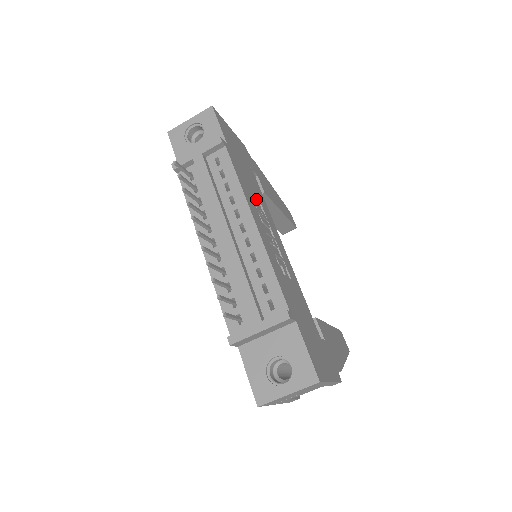
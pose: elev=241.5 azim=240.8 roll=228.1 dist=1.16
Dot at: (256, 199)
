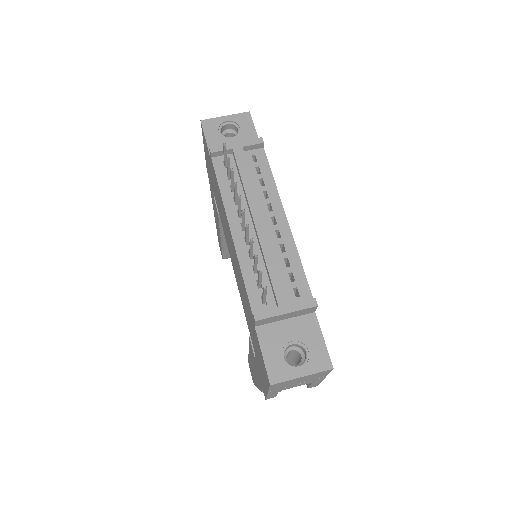
Dot at: occluded
